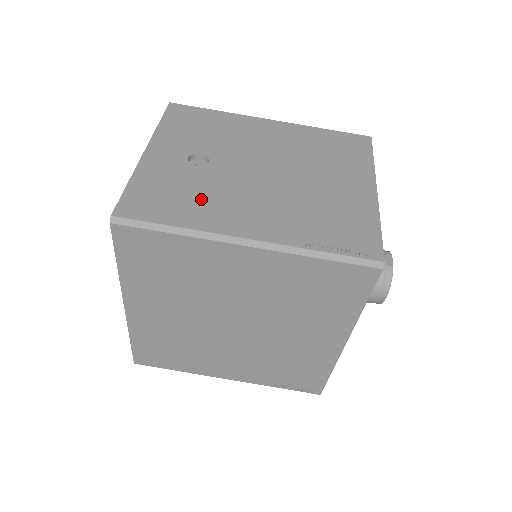
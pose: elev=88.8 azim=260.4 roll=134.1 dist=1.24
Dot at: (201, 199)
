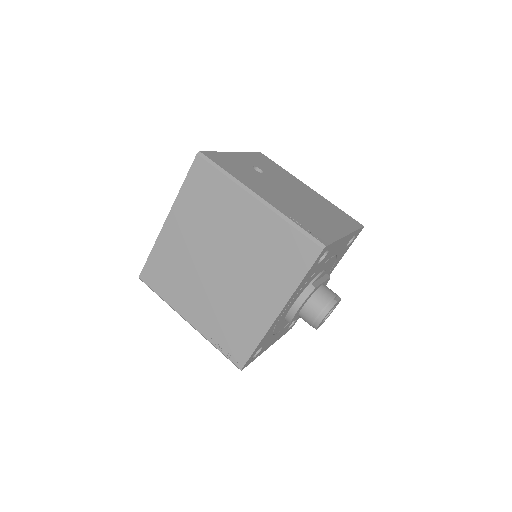
Dot at: (248, 176)
